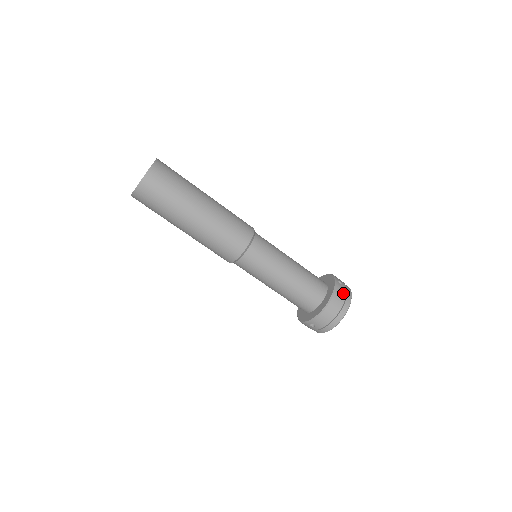
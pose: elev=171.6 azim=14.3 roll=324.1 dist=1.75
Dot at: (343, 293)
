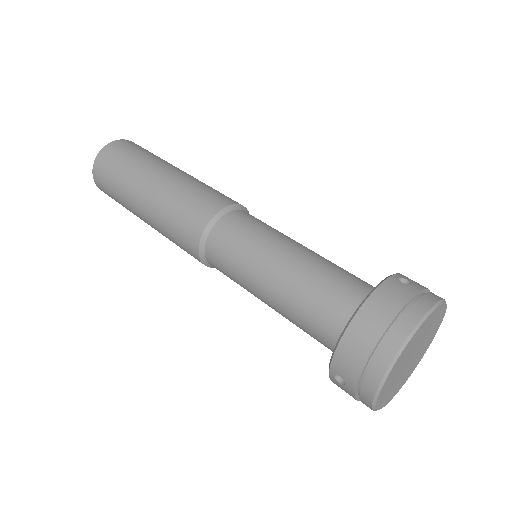
Dot at: (400, 297)
